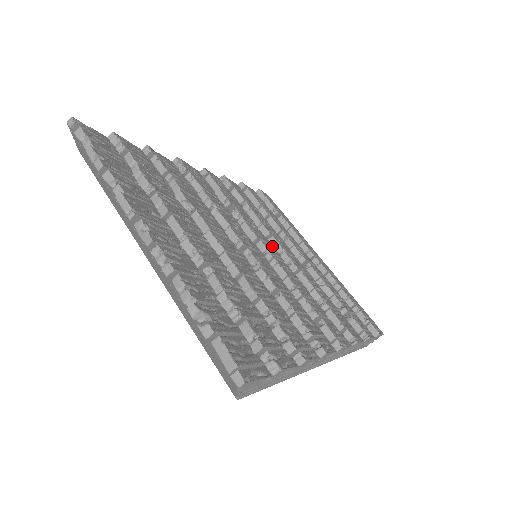
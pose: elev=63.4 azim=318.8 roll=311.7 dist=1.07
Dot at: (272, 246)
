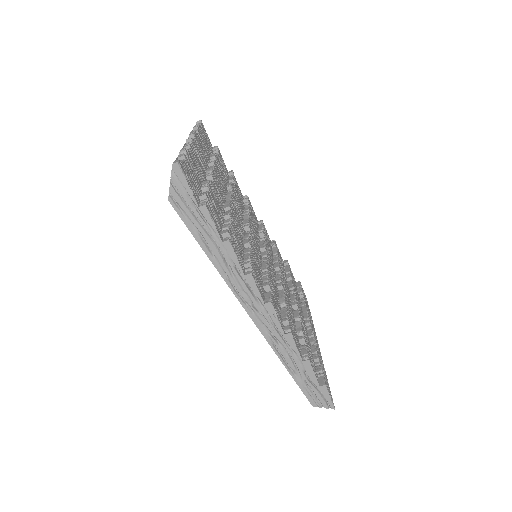
Dot at: (275, 274)
